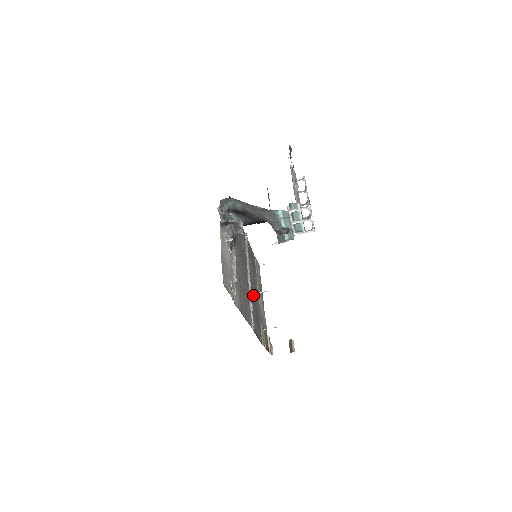
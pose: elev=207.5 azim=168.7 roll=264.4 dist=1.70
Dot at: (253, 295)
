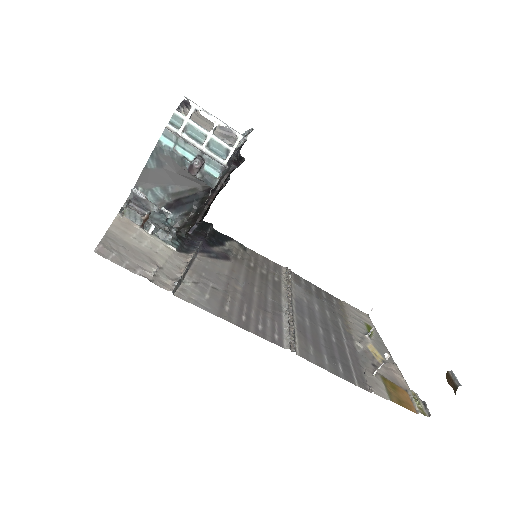
Dot at: (315, 326)
